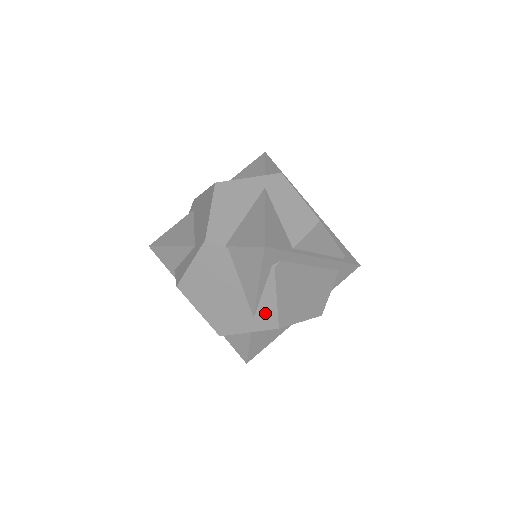
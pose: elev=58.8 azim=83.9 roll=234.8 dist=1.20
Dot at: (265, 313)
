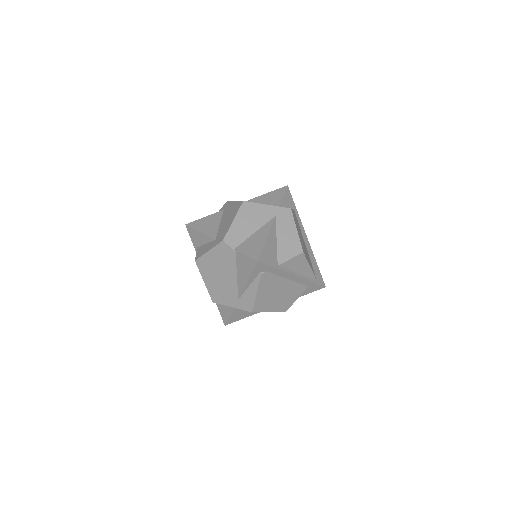
Dot at: (246, 299)
